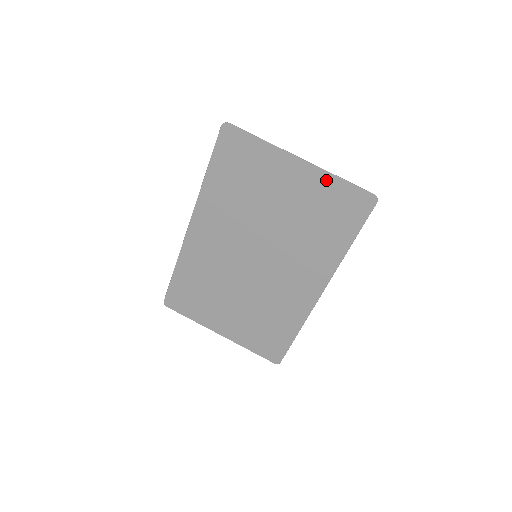
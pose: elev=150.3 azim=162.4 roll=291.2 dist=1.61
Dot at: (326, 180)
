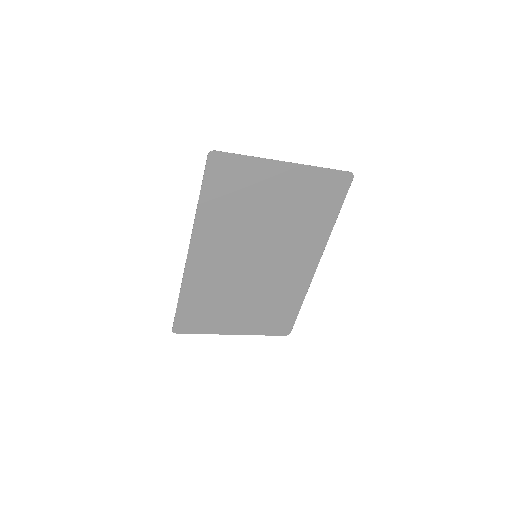
Dot at: (310, 173)
